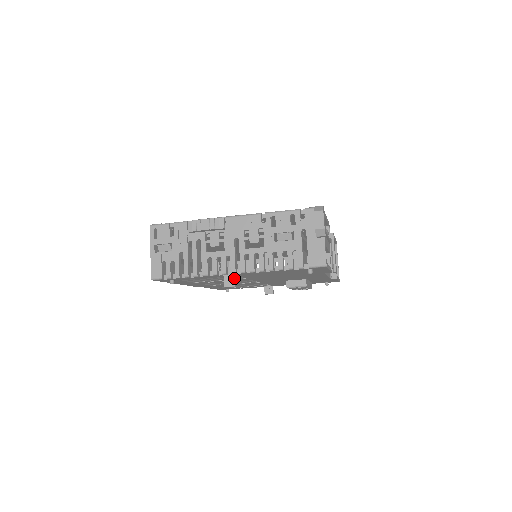
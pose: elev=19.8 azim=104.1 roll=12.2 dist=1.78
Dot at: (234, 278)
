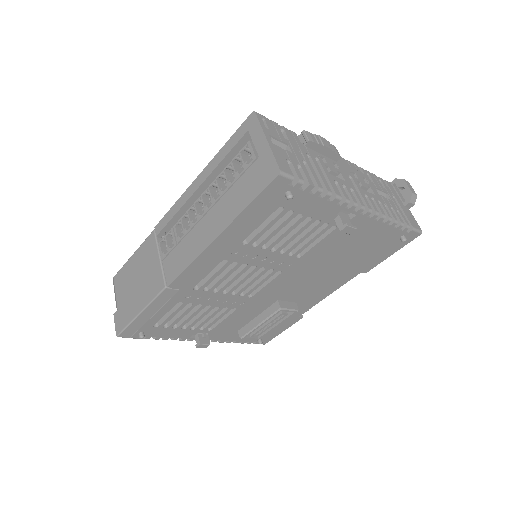
Dot at: (349, 221)
